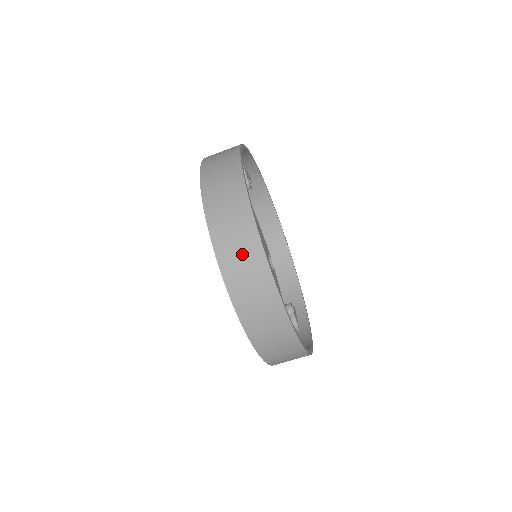
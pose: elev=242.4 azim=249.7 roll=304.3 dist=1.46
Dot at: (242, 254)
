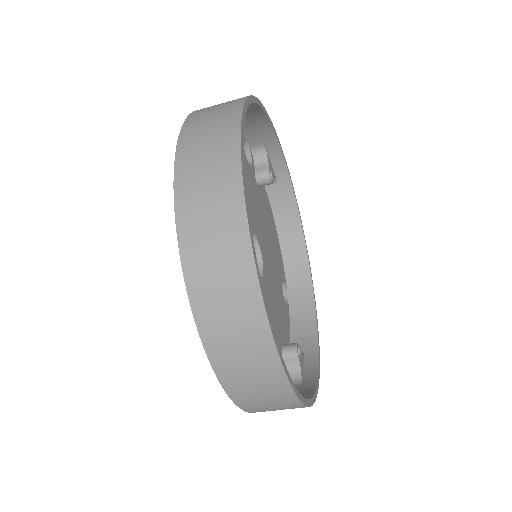
Dot at: (211, 193)
